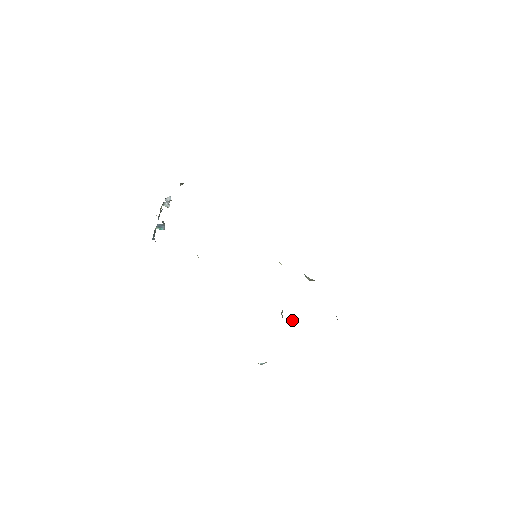
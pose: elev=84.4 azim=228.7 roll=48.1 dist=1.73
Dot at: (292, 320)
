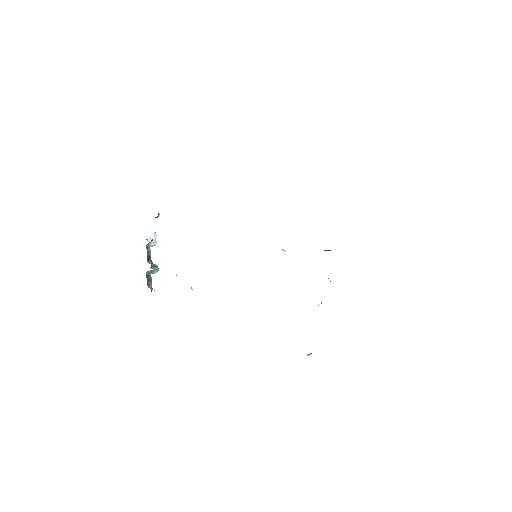
Dot at: (318, 305)
